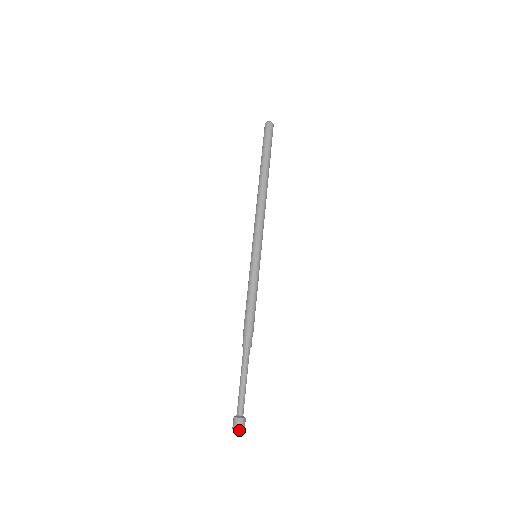
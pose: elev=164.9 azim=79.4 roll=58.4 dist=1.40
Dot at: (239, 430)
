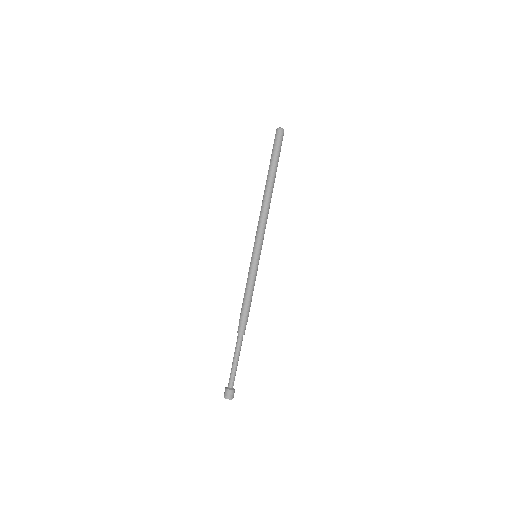
Dot at: occluded
